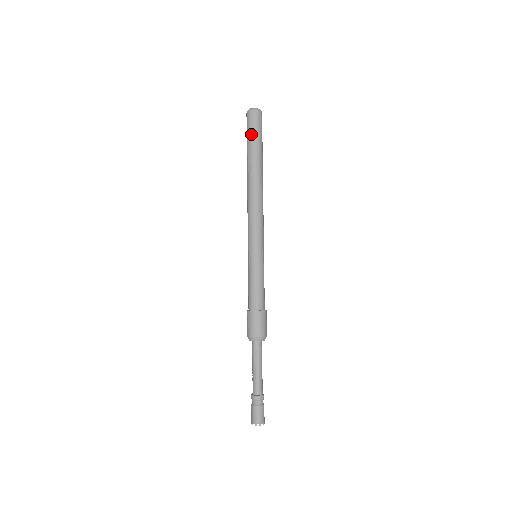
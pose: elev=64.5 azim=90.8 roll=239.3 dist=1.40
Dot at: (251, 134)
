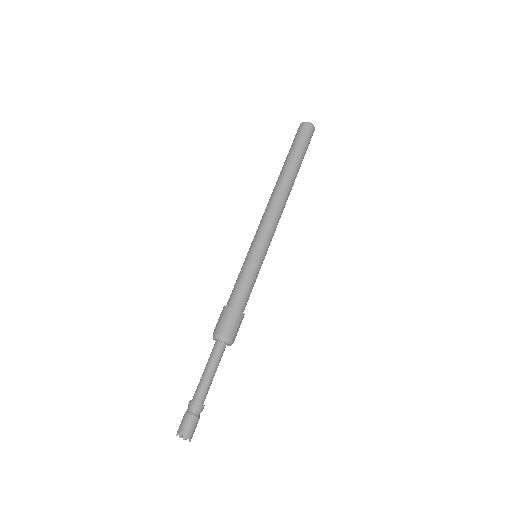
Dot at: (296, 142)
